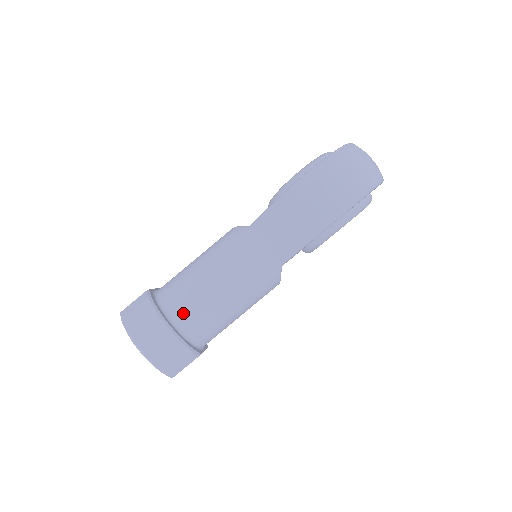
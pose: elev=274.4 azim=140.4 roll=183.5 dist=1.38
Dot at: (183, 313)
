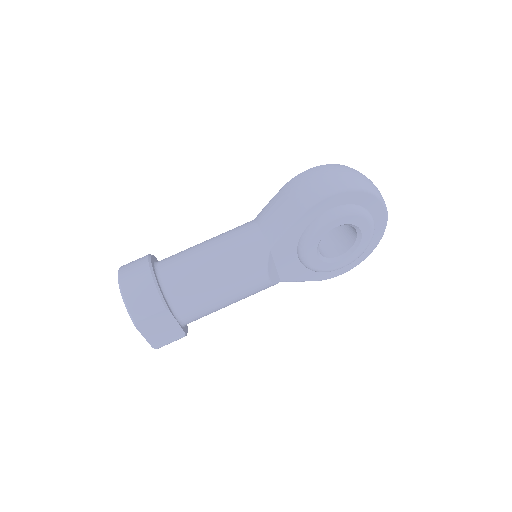
Dot at: (169, 267)
